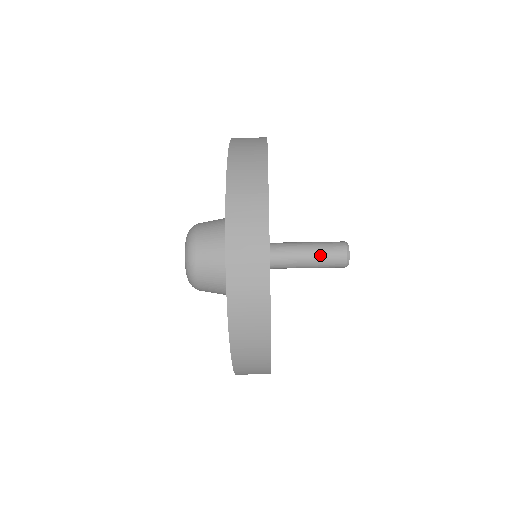
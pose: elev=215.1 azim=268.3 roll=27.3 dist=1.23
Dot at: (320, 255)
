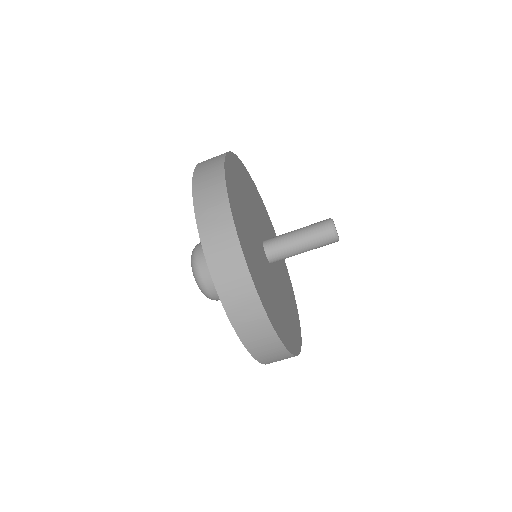
Dot at: (310, 240)
